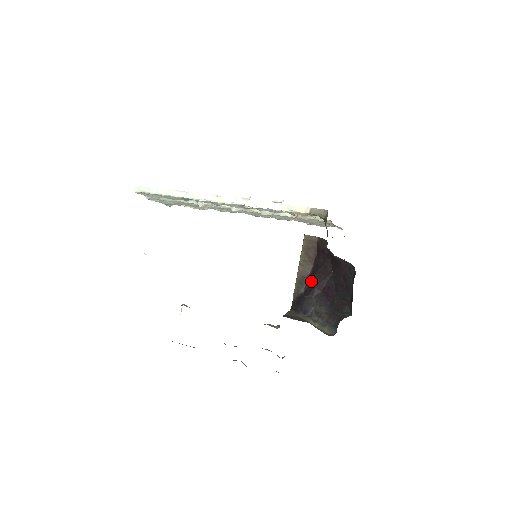
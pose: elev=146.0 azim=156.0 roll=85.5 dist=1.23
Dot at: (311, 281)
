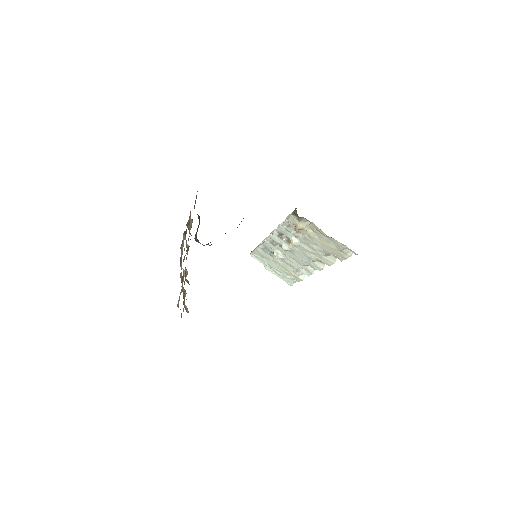
Dot at: occluded
